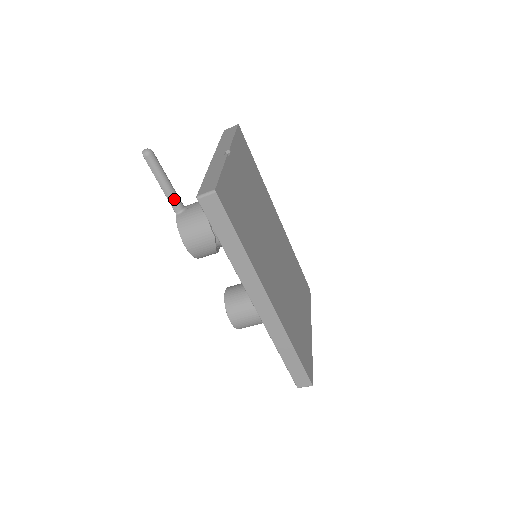
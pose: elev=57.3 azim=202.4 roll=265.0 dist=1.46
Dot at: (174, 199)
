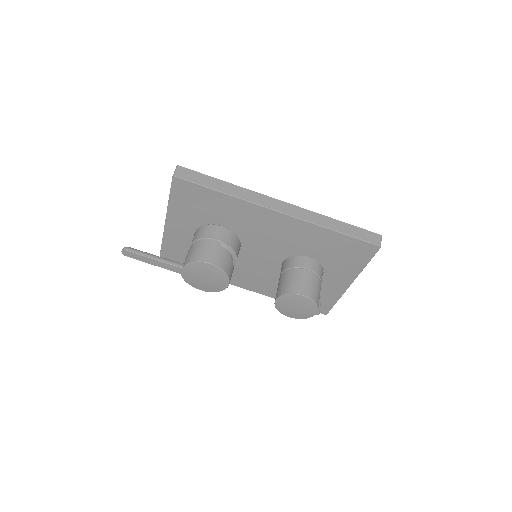
Dot at: (170, 261)
